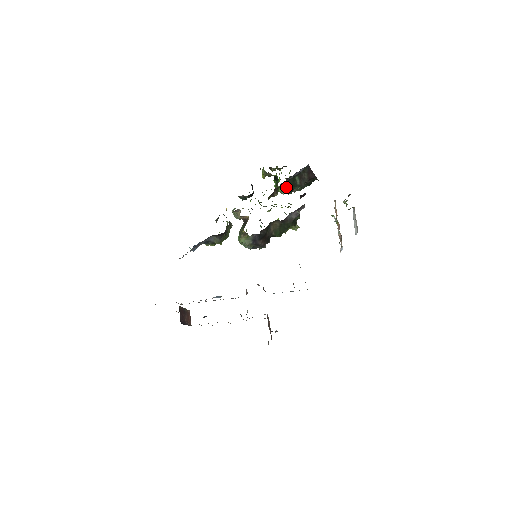
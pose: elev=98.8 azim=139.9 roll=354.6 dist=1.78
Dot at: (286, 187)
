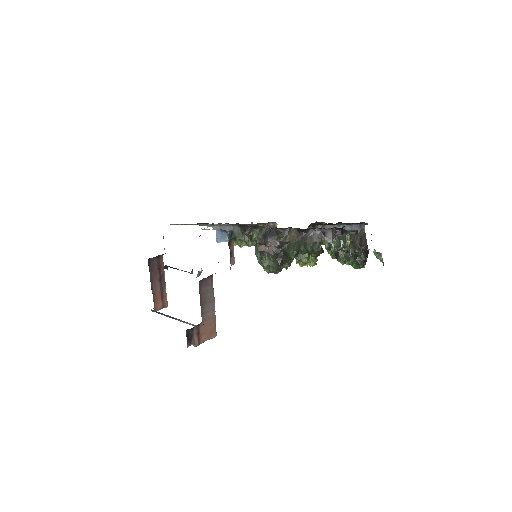
Dot at: occluded
